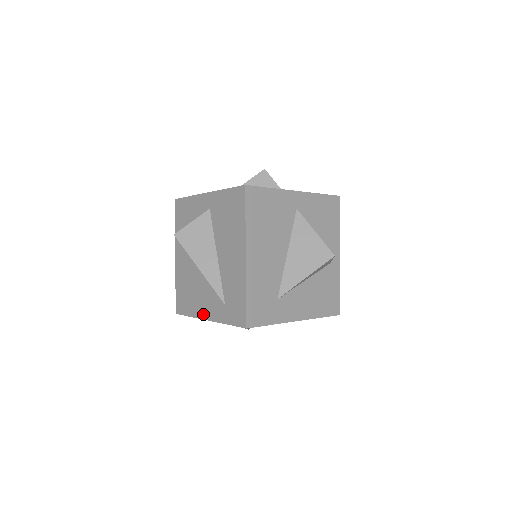
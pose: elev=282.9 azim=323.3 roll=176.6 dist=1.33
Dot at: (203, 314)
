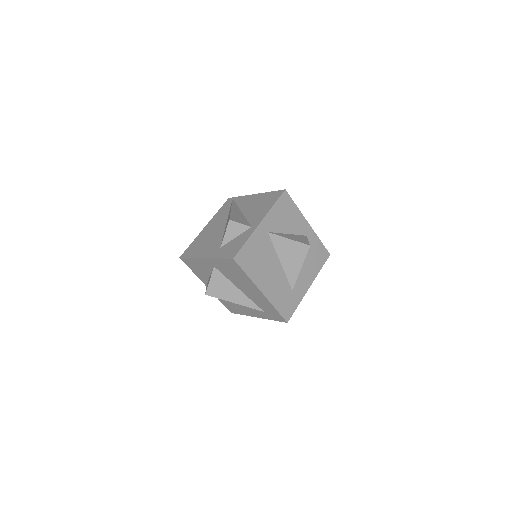
Dot at: (252, 315)
